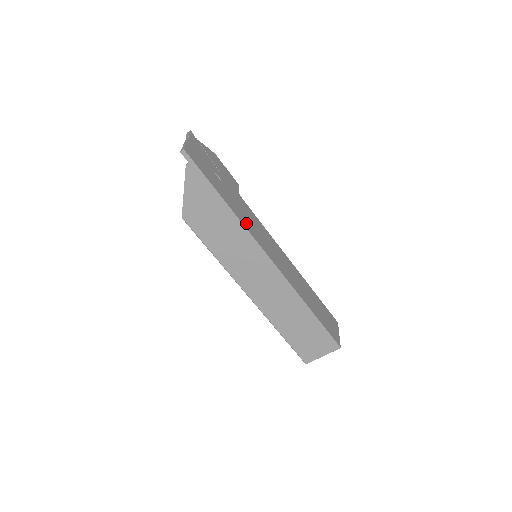
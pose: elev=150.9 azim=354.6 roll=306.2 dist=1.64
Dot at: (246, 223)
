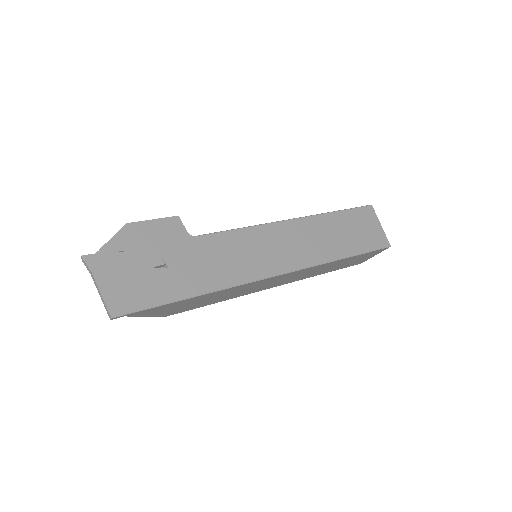
Dot at: (229, 276)
